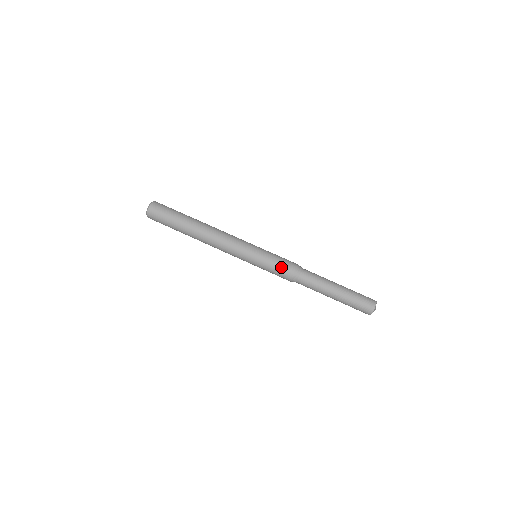
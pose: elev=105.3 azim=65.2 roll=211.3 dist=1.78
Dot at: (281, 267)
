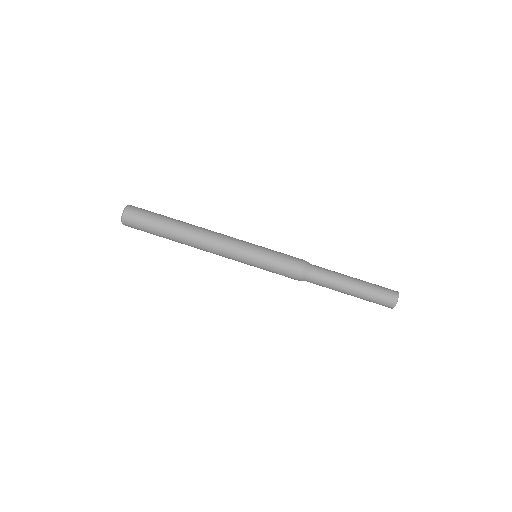
Dot at: (284, 274)
